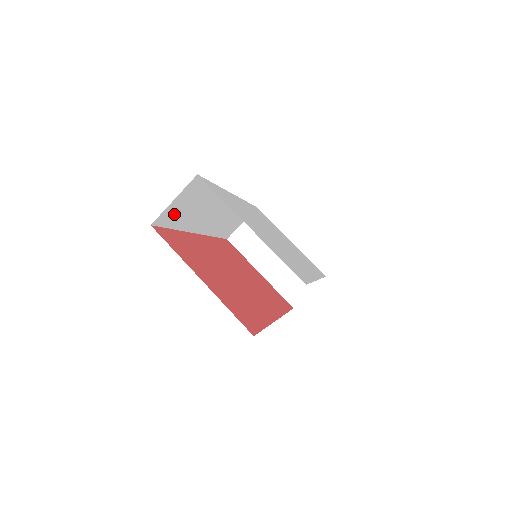
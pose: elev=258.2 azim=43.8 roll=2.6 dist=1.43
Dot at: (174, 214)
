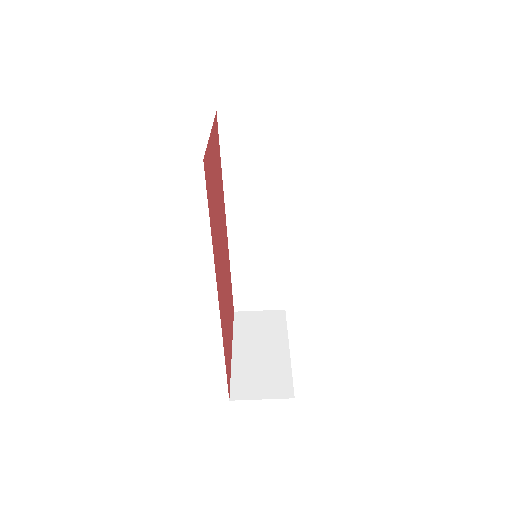
Dot at: (237, 136)
